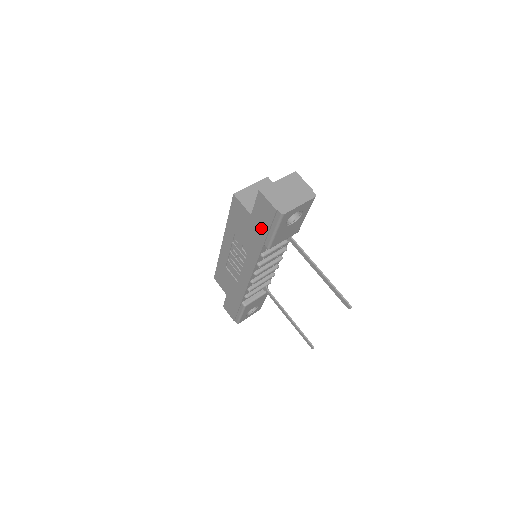
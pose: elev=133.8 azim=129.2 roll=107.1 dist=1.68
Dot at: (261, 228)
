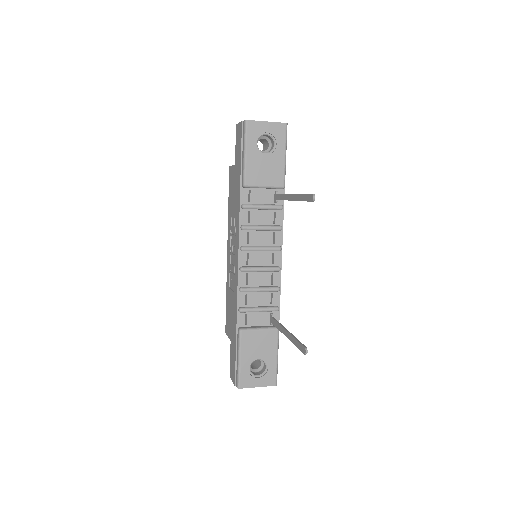
Dot at: (238, 165)
